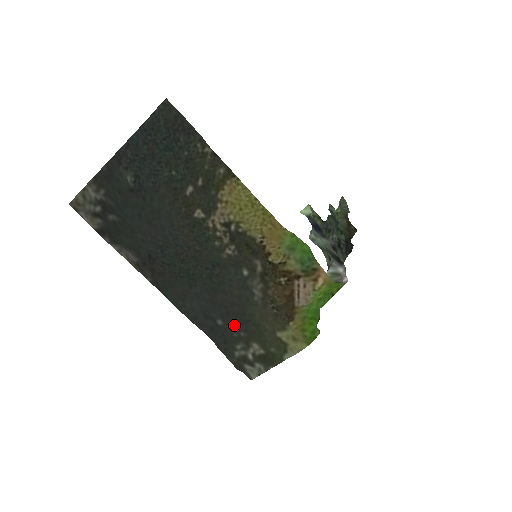
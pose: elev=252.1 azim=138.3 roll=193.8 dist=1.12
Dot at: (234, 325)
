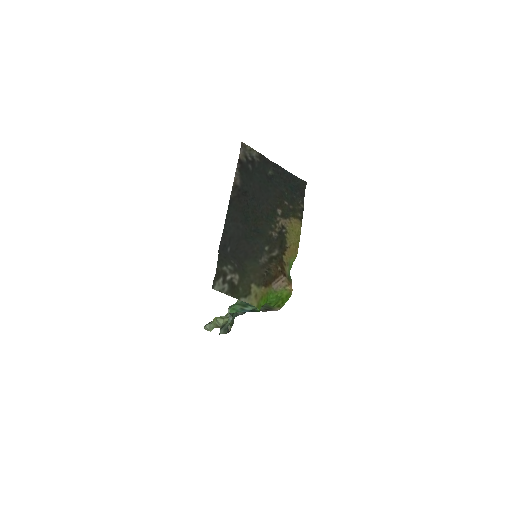
Dot at: (235, 258)
